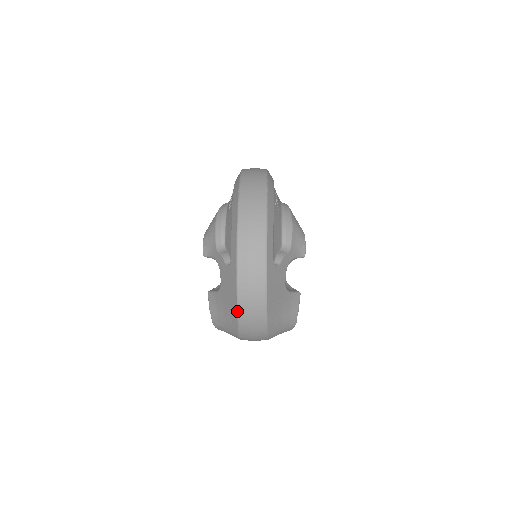
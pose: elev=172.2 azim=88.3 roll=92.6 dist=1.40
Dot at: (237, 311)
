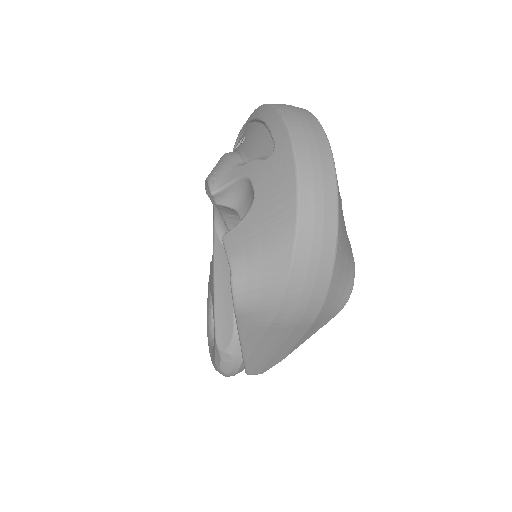
Dot at: (297, 202)
